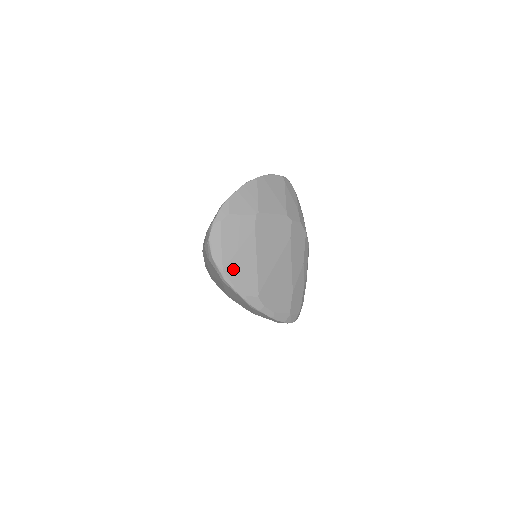
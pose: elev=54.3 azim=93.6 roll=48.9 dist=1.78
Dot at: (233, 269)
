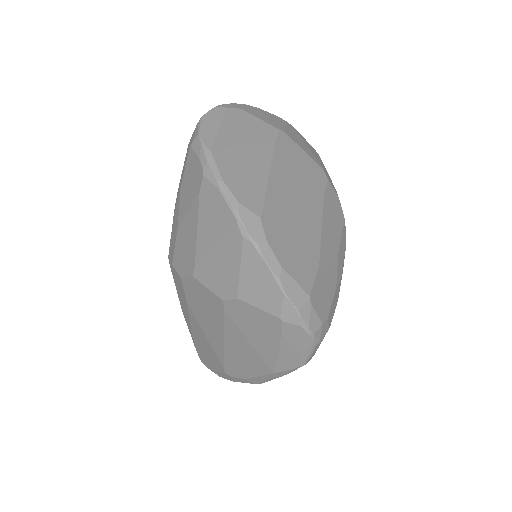
Dot at: (228, 160)
